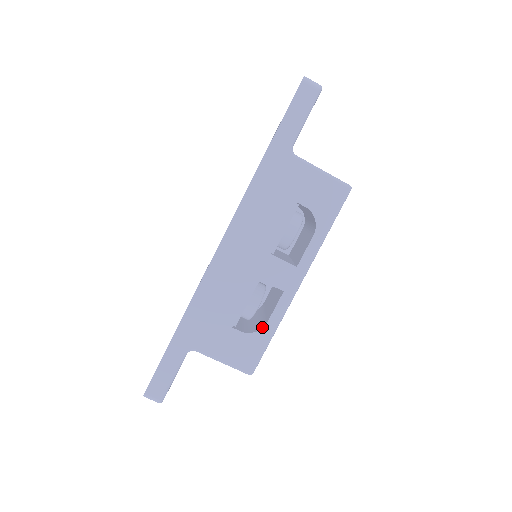
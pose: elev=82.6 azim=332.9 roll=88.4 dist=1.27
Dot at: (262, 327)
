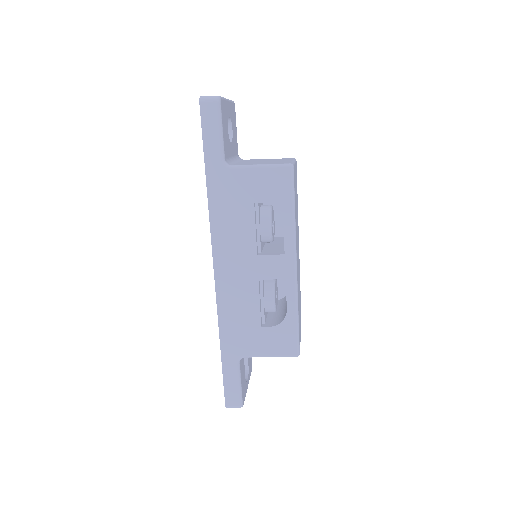
Dot at: (285, 315)
